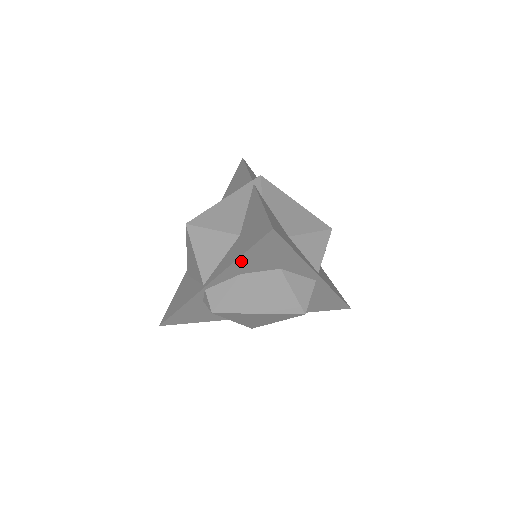
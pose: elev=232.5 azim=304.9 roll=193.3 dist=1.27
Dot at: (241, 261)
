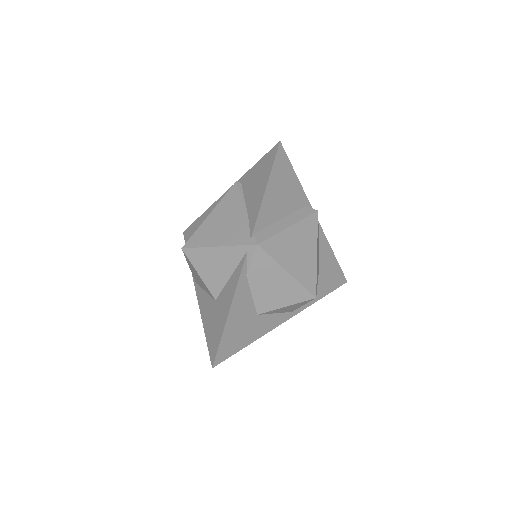
Dot at: occluded
